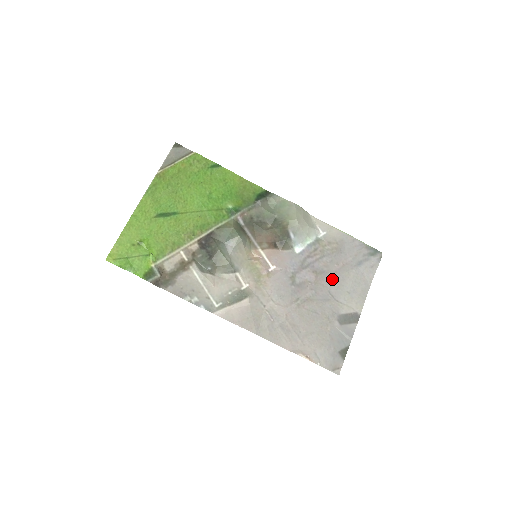
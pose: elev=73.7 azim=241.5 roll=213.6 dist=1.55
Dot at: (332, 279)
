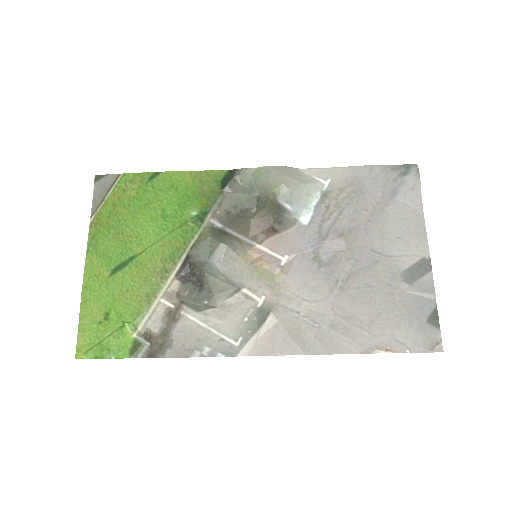
Dot at: (368, 232)
